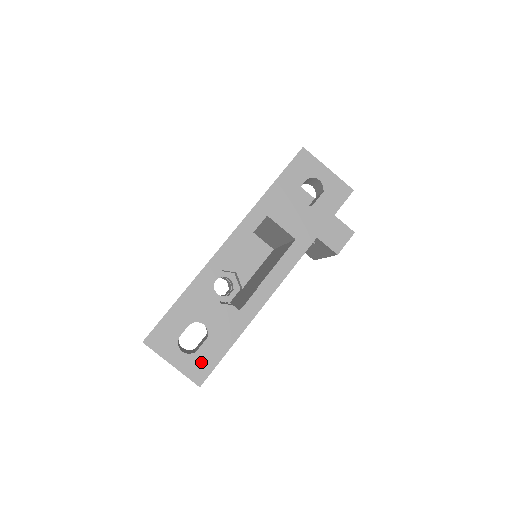
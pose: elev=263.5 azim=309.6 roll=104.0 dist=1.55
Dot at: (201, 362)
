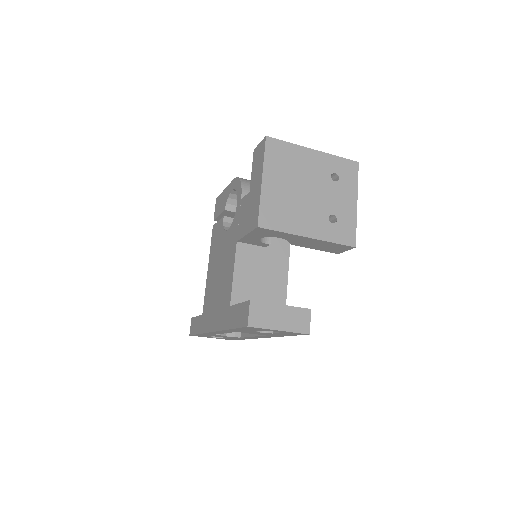
Dot at: occluded
